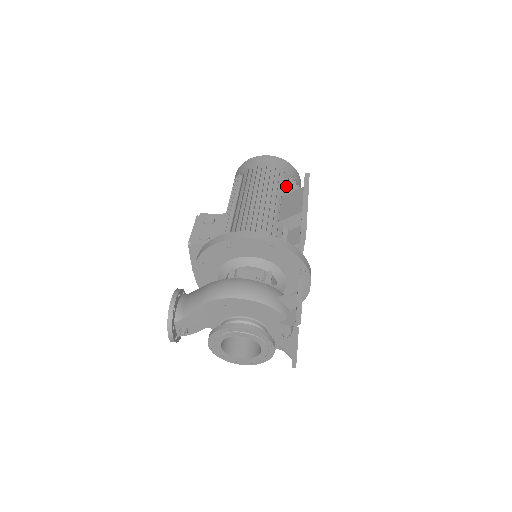
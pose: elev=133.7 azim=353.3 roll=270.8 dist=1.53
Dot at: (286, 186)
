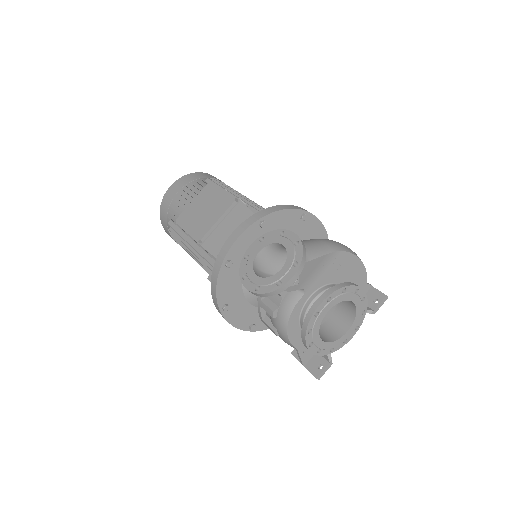
Dot at: occluded
